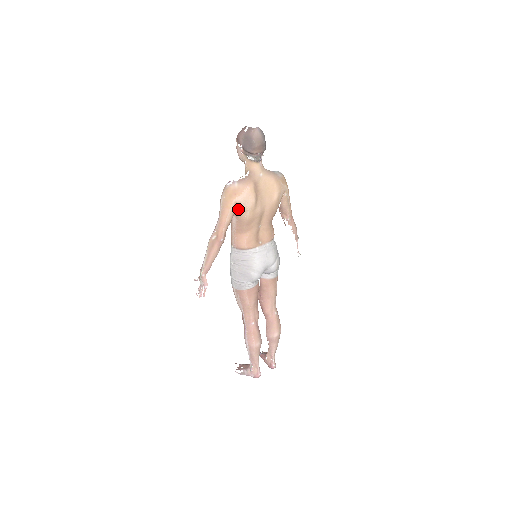
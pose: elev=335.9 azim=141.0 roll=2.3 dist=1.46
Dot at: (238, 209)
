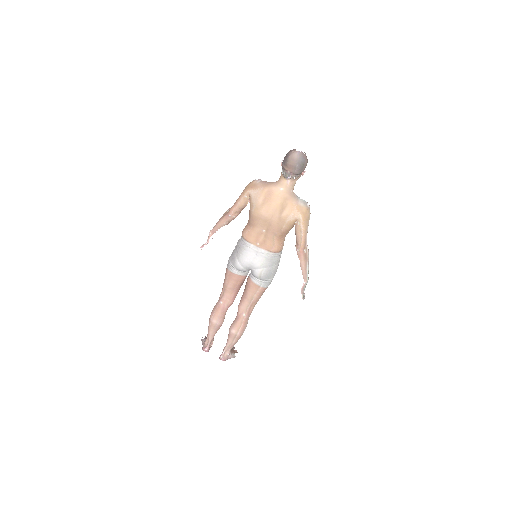
Dot at: (250, 201)
